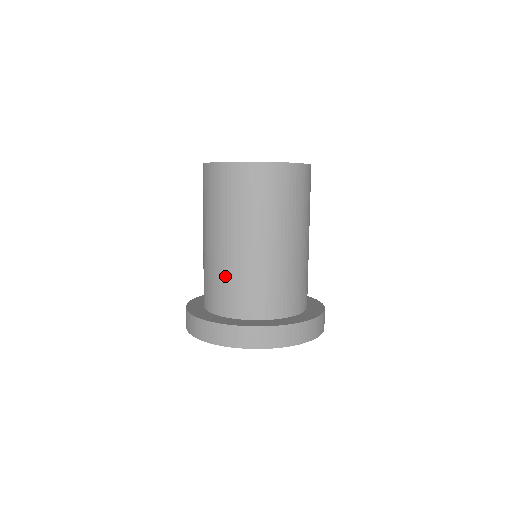
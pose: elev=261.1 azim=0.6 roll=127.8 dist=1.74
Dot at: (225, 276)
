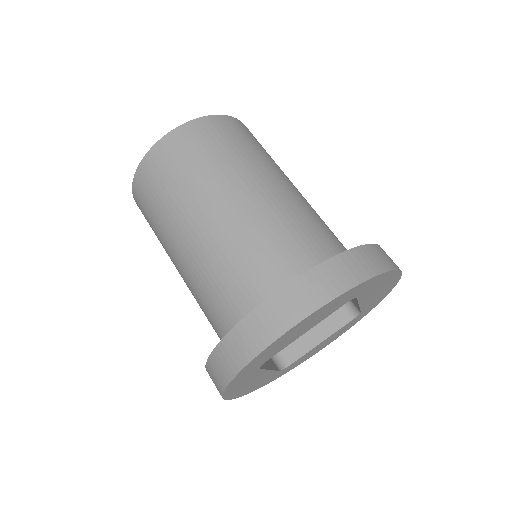
Dot at: (200, 306)
